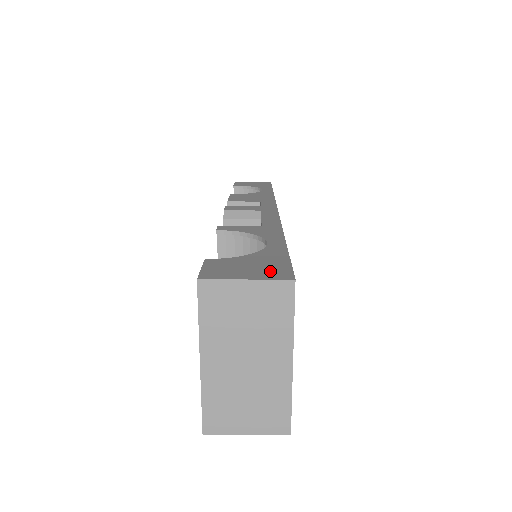
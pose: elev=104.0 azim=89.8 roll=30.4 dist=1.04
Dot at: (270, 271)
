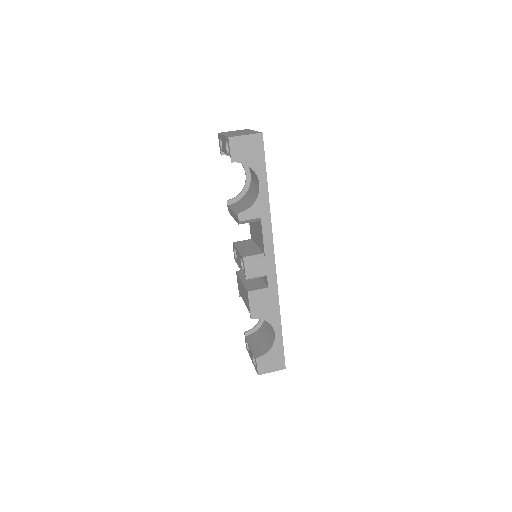
Dot at: occluded
